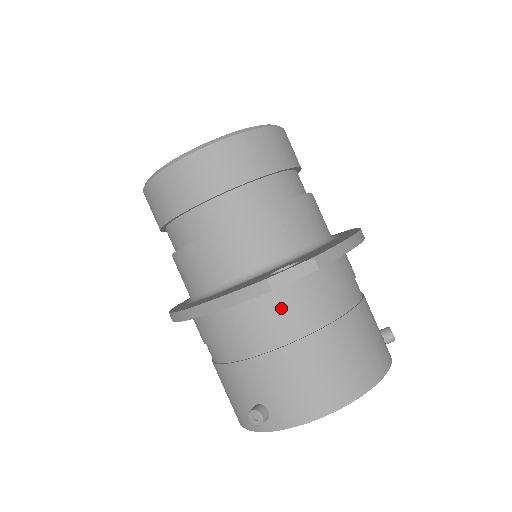
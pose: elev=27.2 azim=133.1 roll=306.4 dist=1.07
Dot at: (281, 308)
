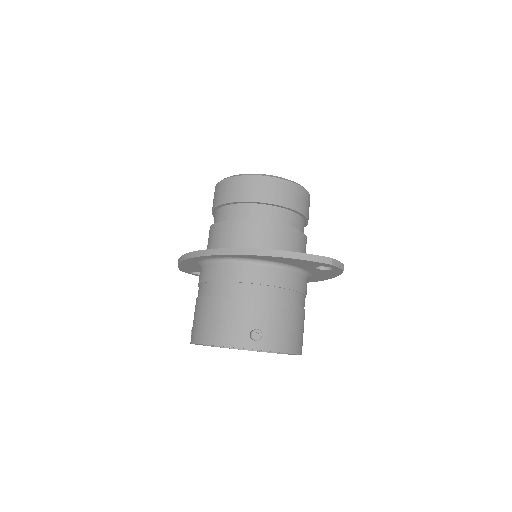
Dot at: (295, 283)
